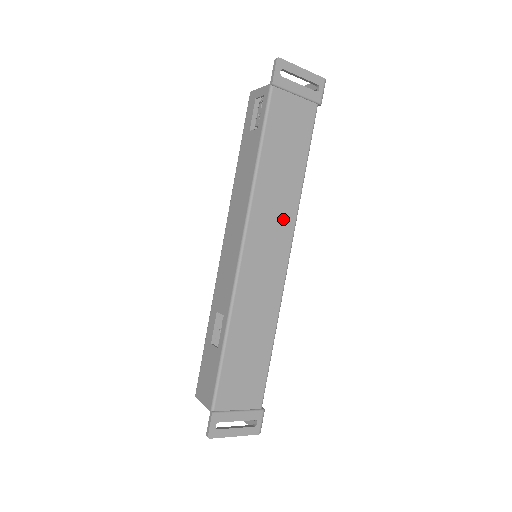
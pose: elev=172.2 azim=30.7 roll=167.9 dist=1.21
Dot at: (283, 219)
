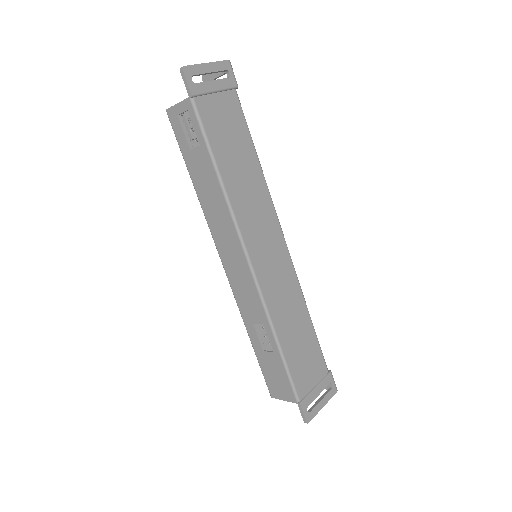
Dot at: (264, 212)
